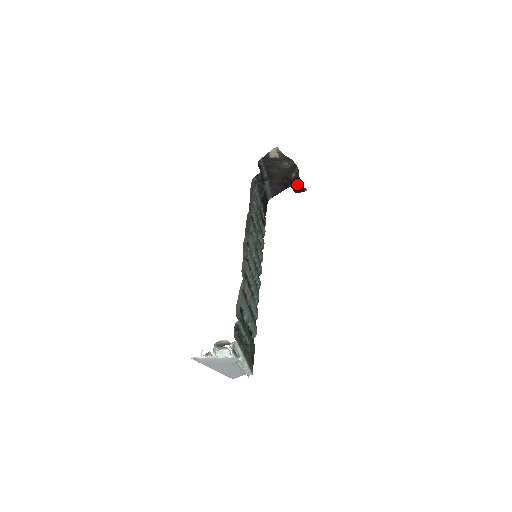
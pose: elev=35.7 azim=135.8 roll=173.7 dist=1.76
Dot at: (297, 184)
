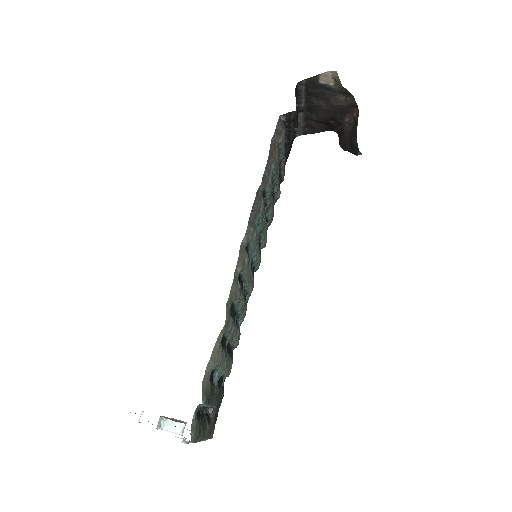
Dot at: (349, 137)
